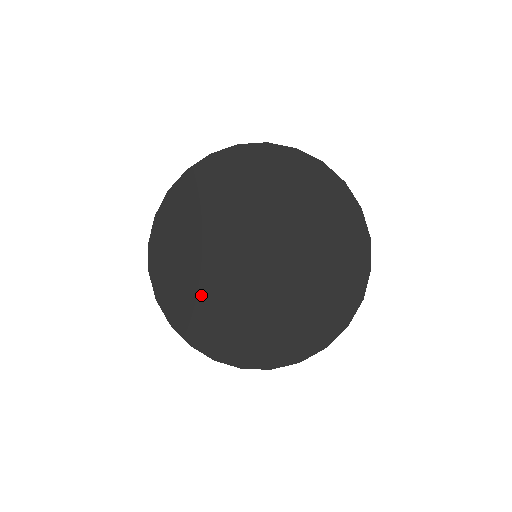
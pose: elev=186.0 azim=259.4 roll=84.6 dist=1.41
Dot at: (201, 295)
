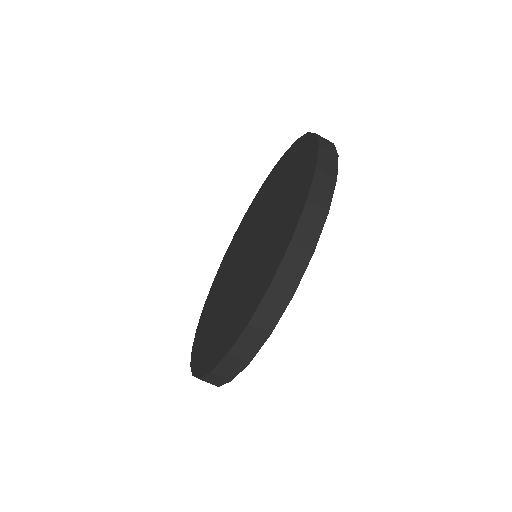
Dot at: (213, 310)
